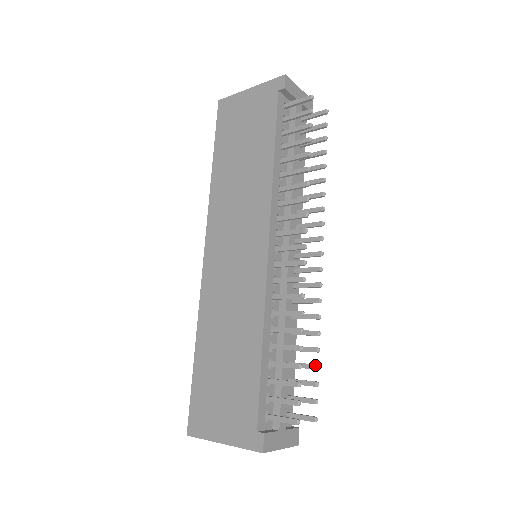
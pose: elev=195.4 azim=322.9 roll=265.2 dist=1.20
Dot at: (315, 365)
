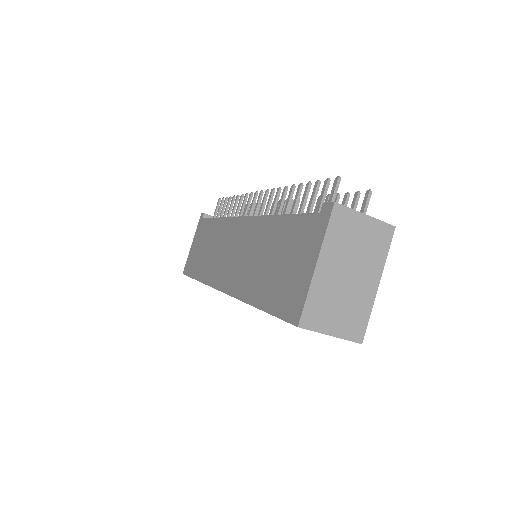
Dot at: occluded
